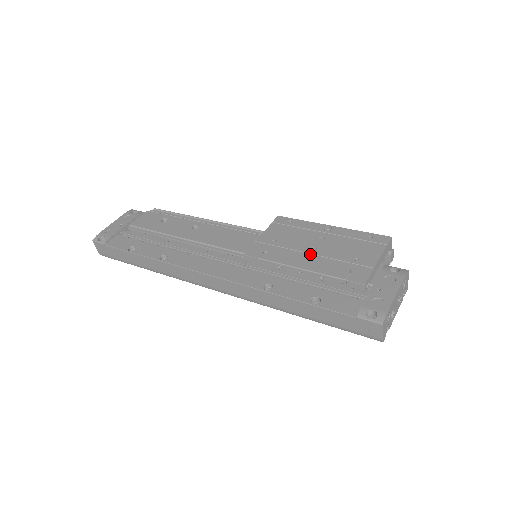
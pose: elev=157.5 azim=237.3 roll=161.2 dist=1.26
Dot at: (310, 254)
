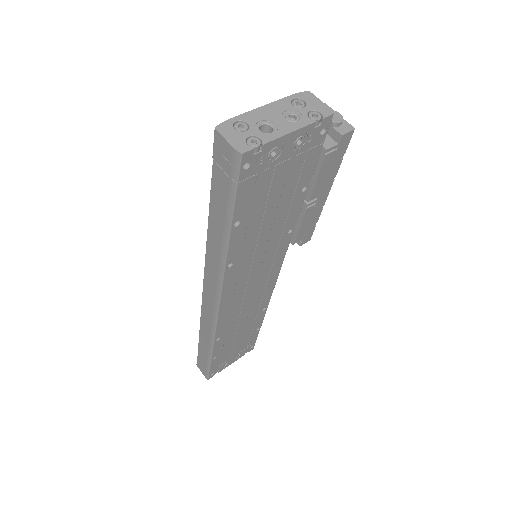
Dot at: occluded
